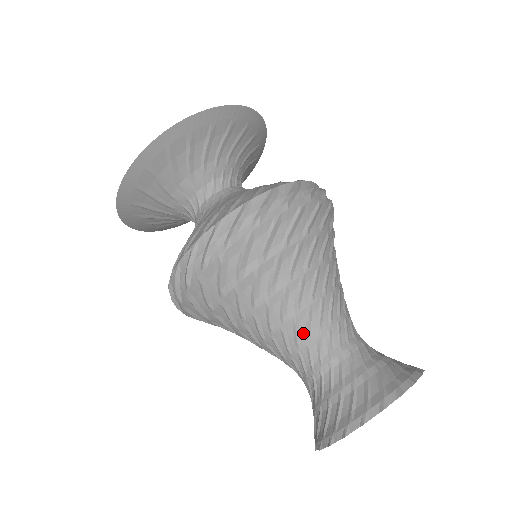
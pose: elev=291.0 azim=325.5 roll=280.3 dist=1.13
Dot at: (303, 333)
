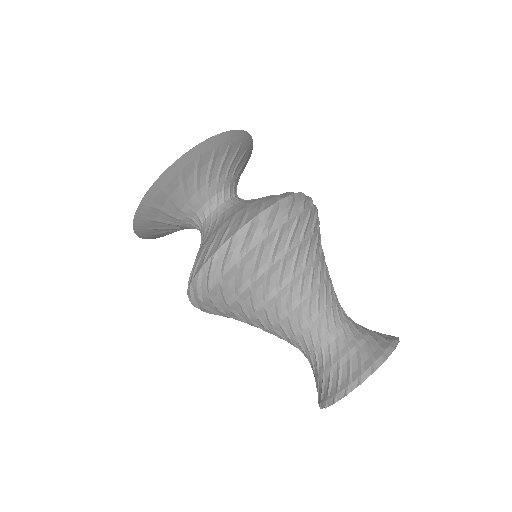
Dot at: (297, 325)
